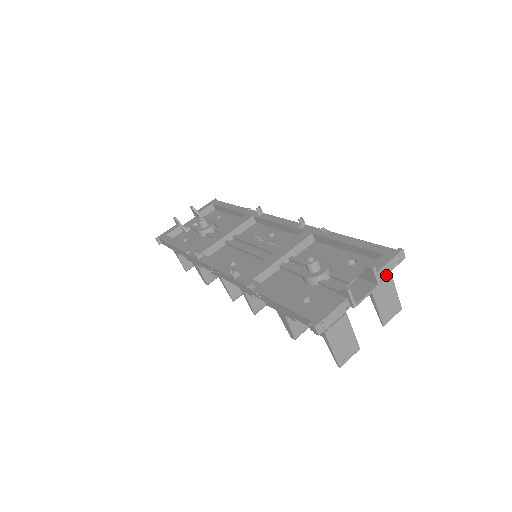
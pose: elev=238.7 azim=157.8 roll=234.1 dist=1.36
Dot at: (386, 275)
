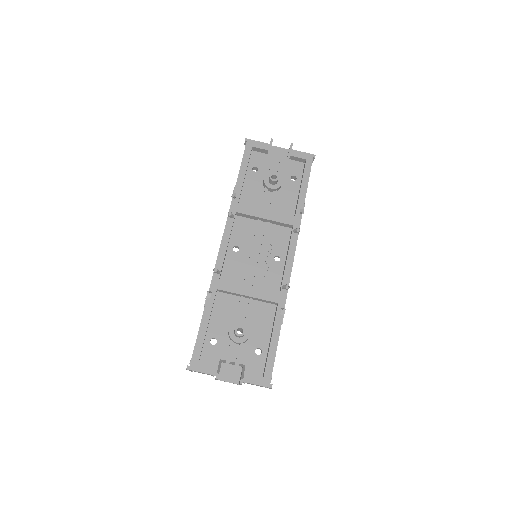
Dot at: occluded
